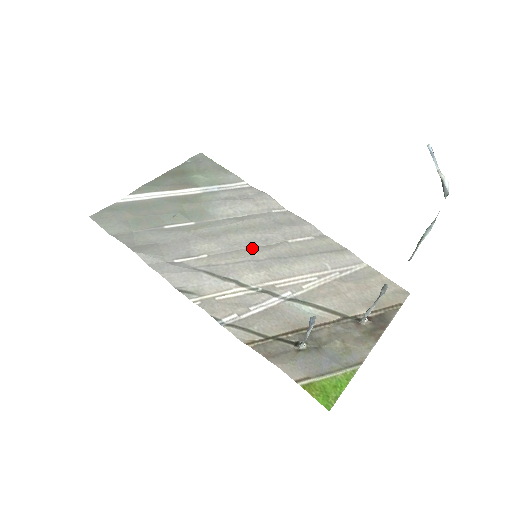
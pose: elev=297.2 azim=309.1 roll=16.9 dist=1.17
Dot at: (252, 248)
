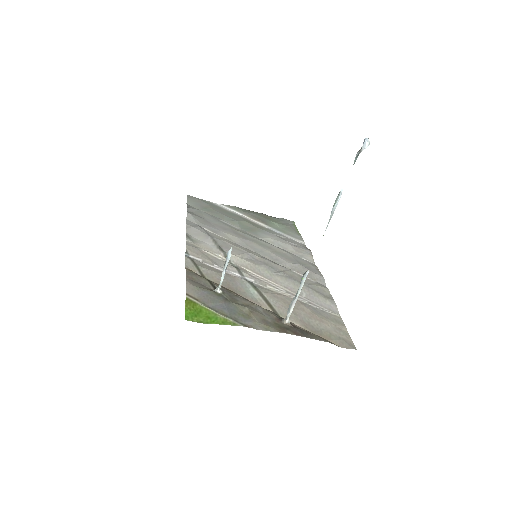
Dot at: (260, 255)
